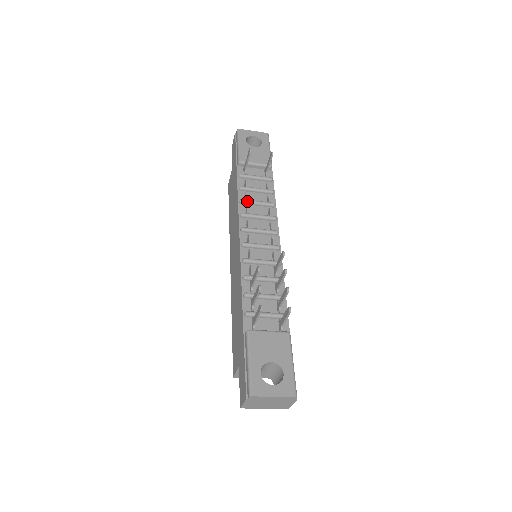
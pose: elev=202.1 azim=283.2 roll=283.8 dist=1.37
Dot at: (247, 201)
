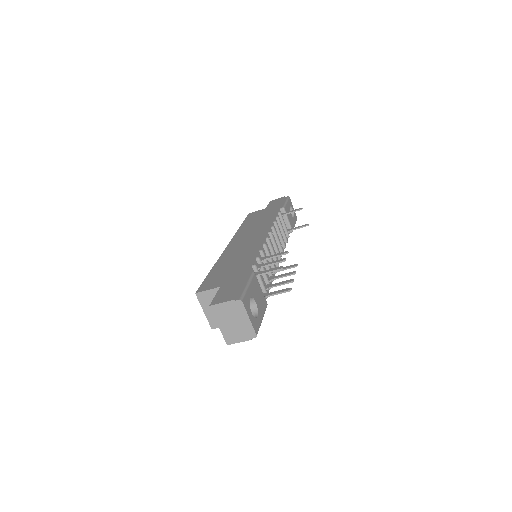
Dot at: occluded
